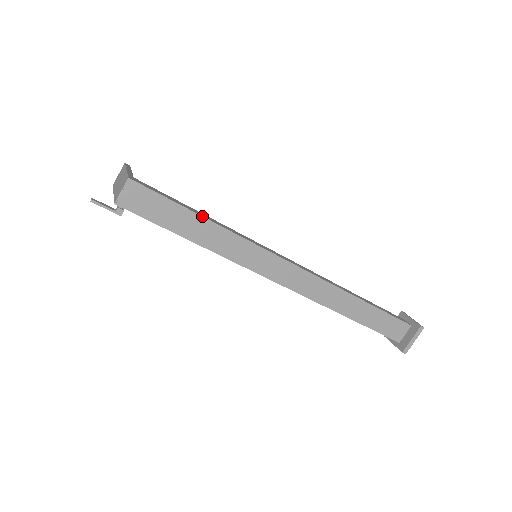
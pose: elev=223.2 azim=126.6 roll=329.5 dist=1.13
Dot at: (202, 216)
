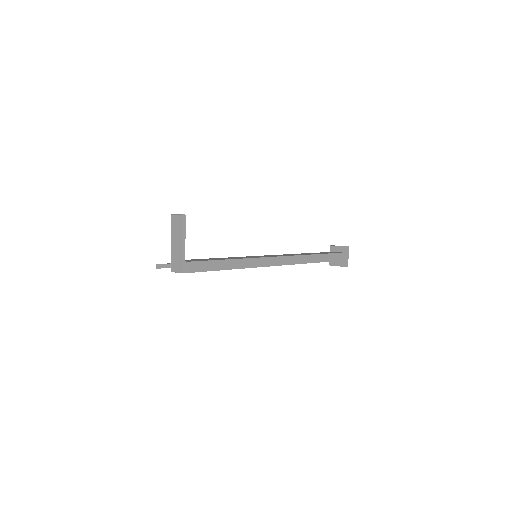
Dot at: occluded
